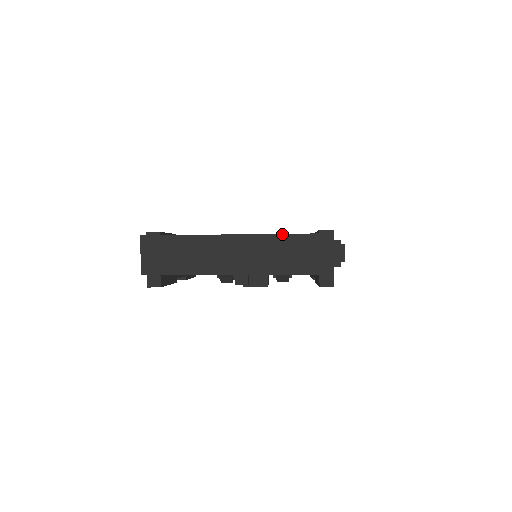
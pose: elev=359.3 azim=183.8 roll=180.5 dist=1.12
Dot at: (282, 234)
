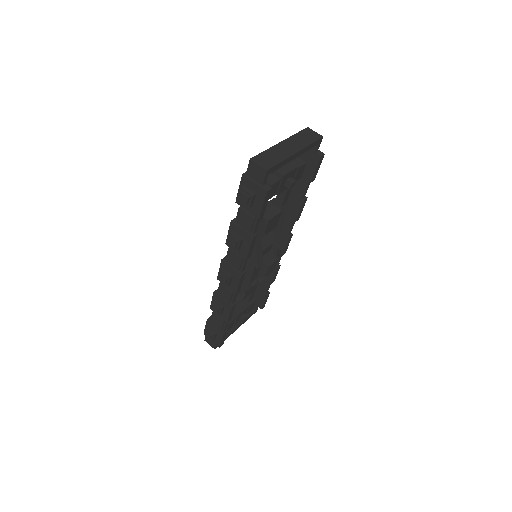
Dot at: (294, 134)
